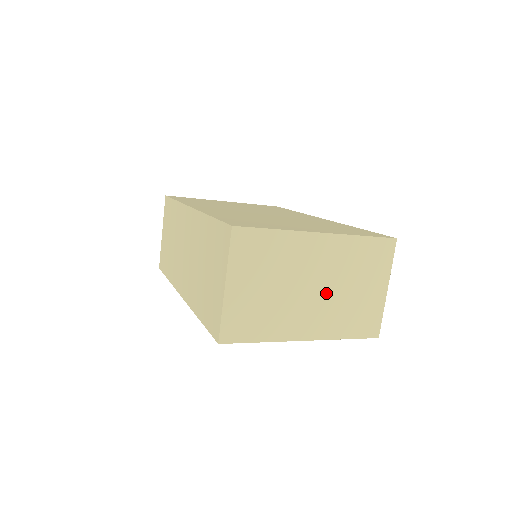
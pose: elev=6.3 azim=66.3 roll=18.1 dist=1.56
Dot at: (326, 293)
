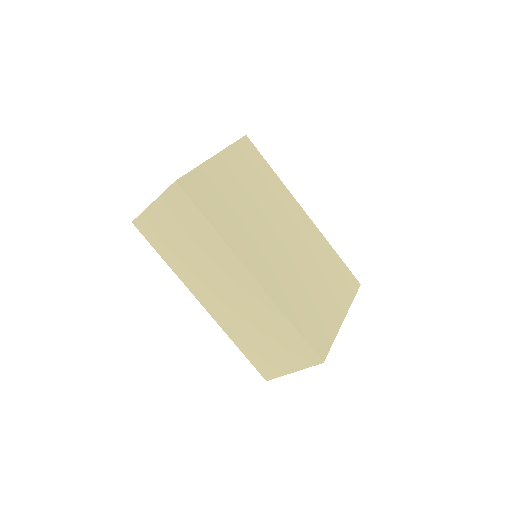
Dot at: occluded
